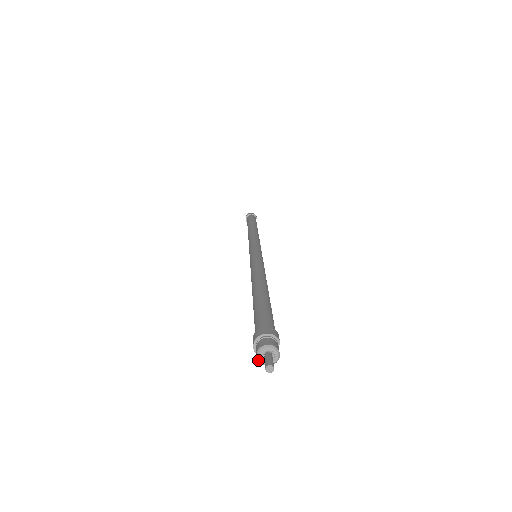
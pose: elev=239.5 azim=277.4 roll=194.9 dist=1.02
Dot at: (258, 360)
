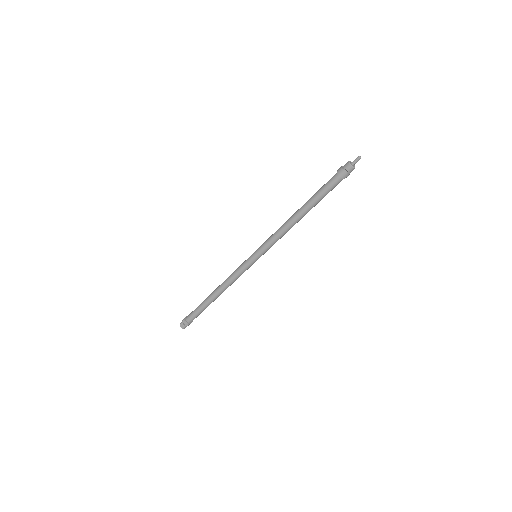
Dot at: (349, 162)
